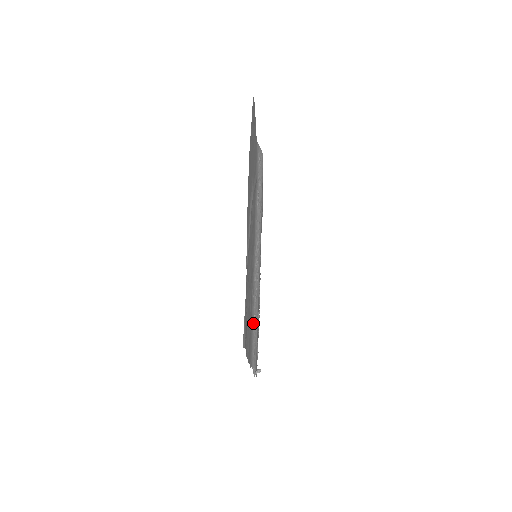
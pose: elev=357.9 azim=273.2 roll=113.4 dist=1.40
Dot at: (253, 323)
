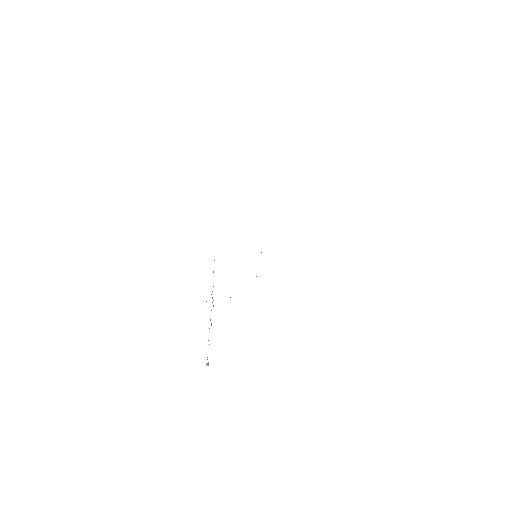
Dot at: occluded
